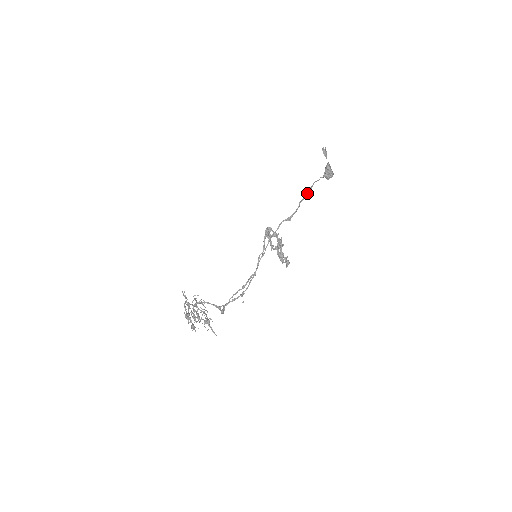
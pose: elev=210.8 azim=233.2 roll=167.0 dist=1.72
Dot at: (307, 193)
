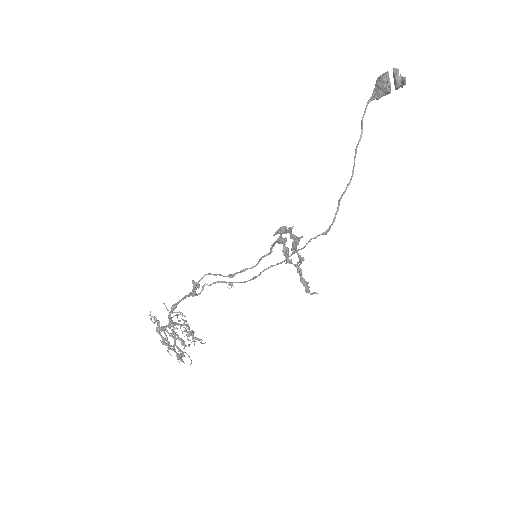
Dot at: (353, 173)
